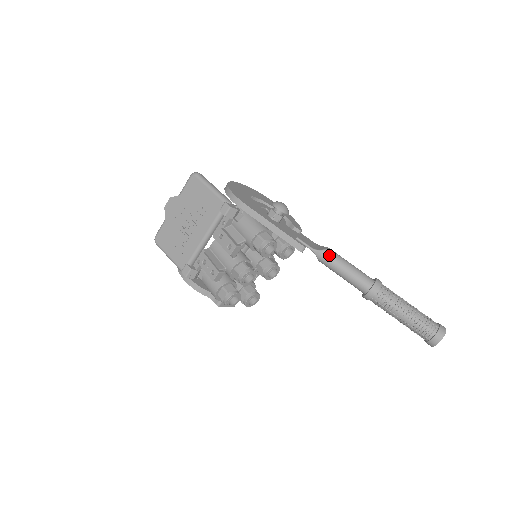
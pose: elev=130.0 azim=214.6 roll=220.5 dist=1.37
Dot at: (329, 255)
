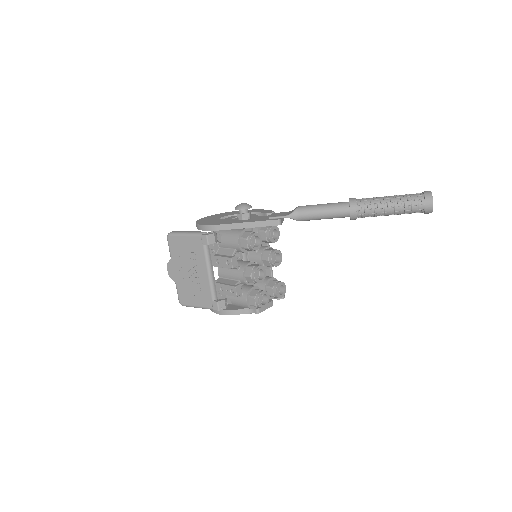
Dot at: (301, 211)
